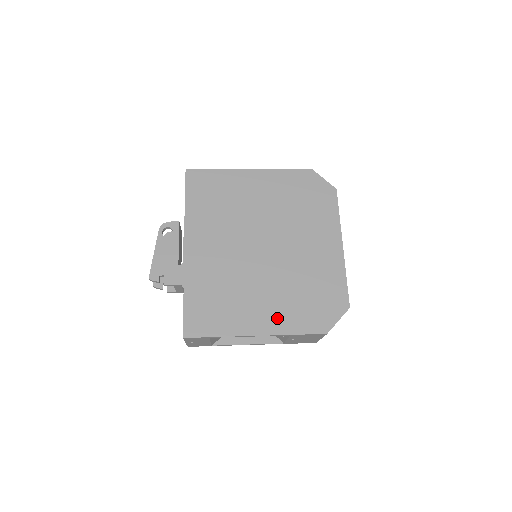
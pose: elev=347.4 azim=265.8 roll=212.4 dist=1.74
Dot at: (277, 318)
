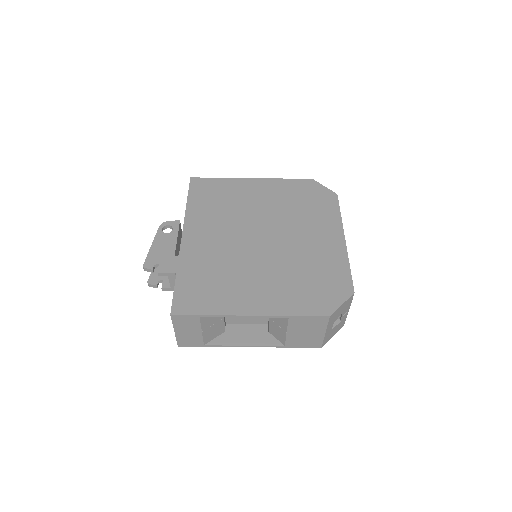
Dot at: (274, 300)
